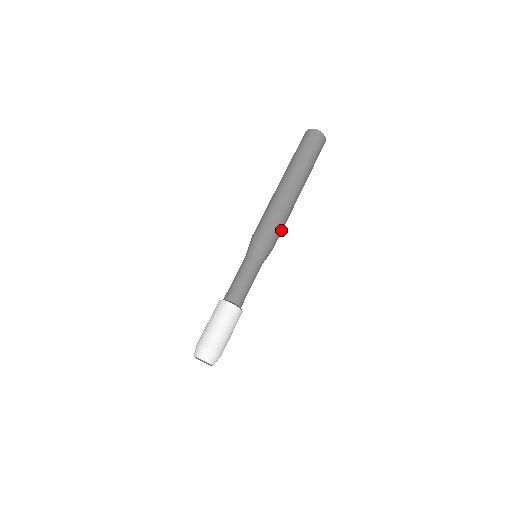
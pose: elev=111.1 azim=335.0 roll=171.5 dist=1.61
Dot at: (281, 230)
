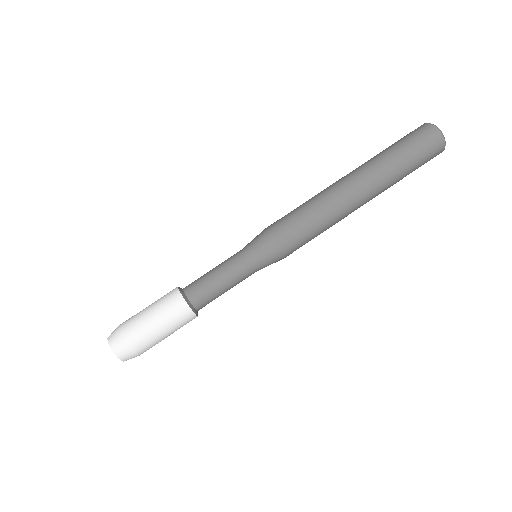
Dot at: (306, 237)
